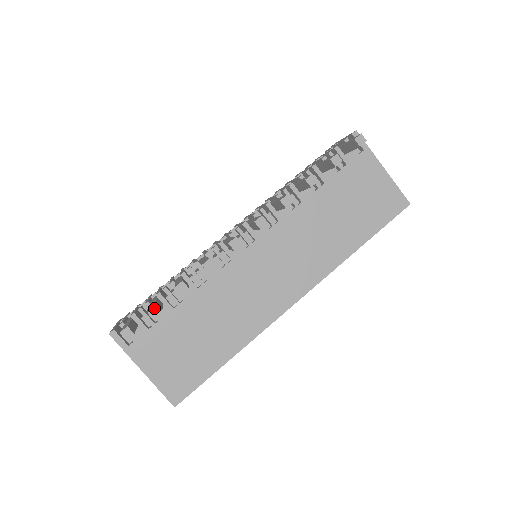
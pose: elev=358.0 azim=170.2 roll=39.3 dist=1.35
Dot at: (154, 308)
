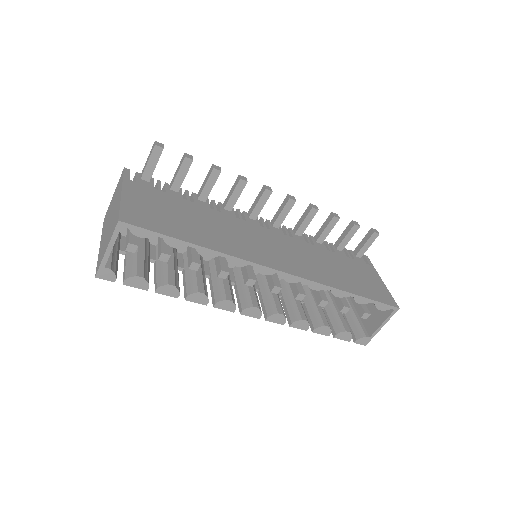
Dot at: (190, 156)
